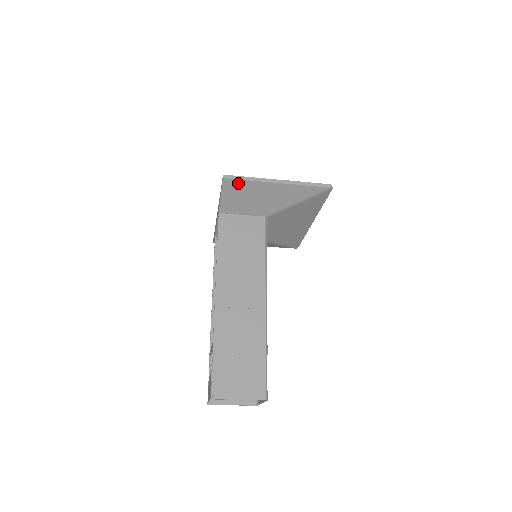
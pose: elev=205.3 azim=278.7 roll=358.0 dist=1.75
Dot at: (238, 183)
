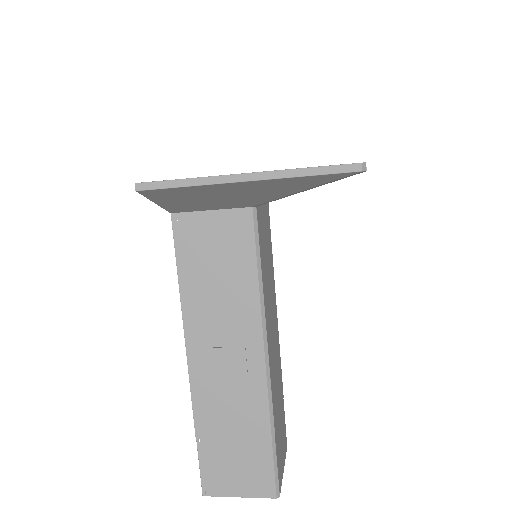
Dot at: (169, 191)
